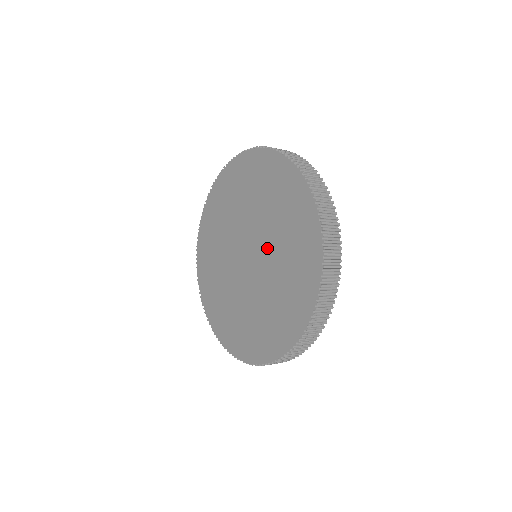
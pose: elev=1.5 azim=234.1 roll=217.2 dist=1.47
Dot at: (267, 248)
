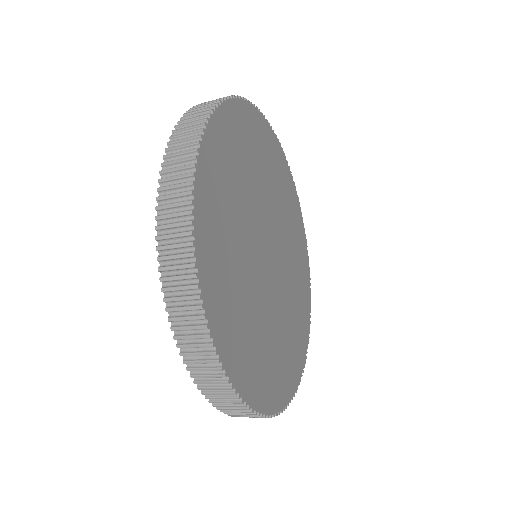
Dot at: occluded
